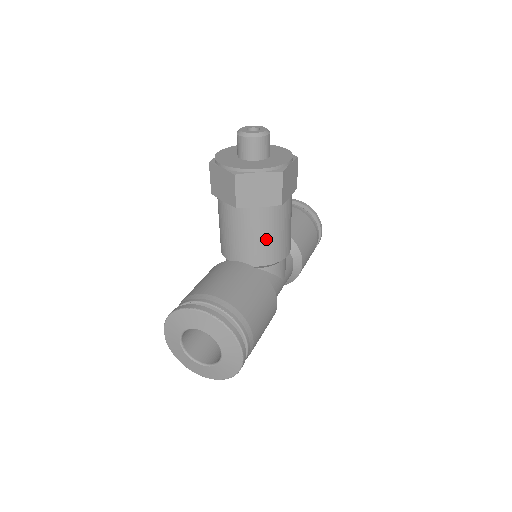
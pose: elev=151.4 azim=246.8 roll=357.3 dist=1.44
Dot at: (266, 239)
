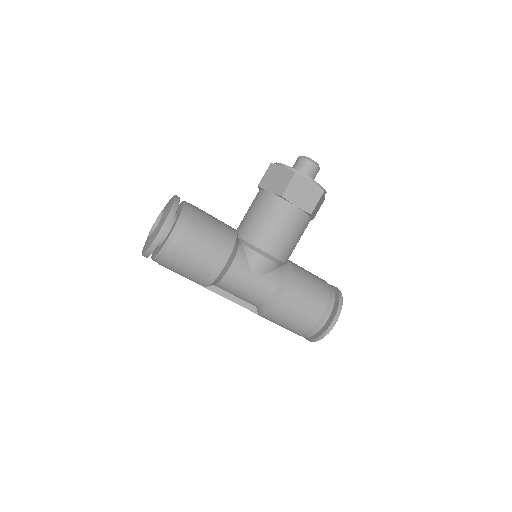
Dot at: (258, 219)
